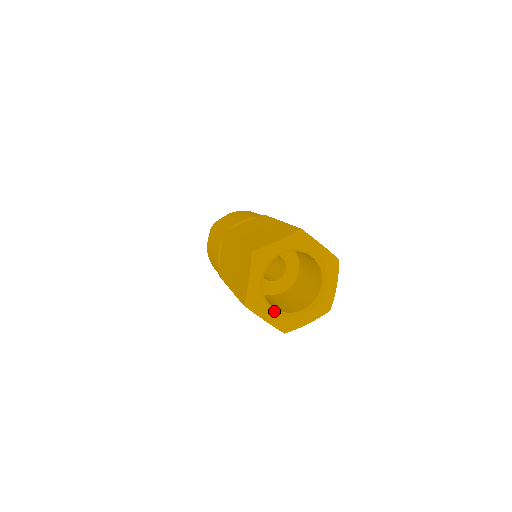
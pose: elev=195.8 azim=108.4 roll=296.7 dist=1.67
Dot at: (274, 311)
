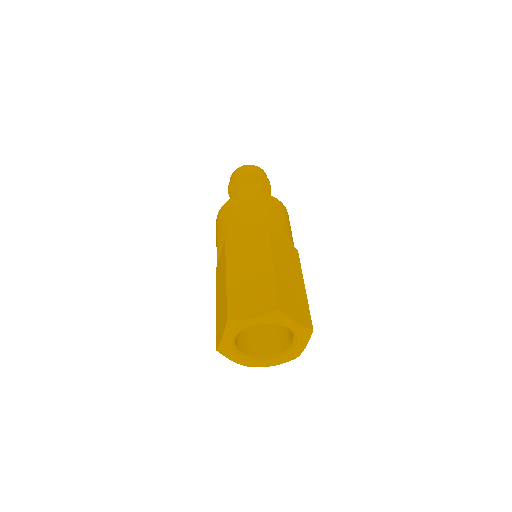
Dot at: (243, 357)
